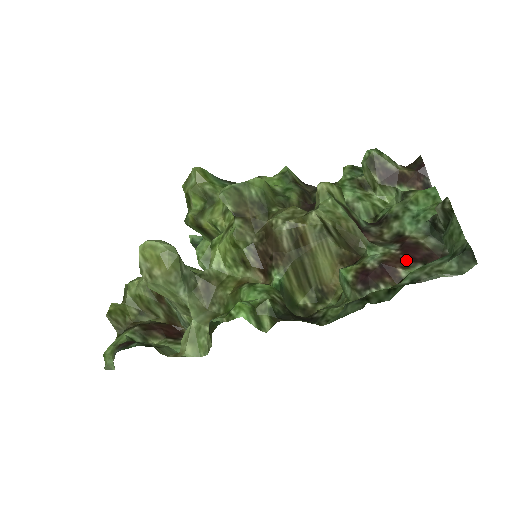
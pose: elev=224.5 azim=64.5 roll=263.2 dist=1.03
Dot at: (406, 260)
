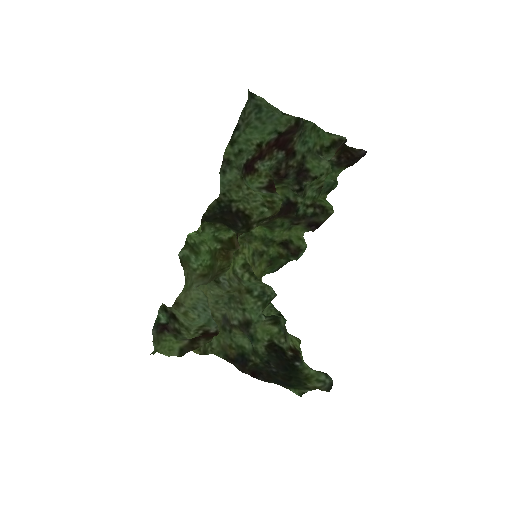
Dot at: (273, 145)
